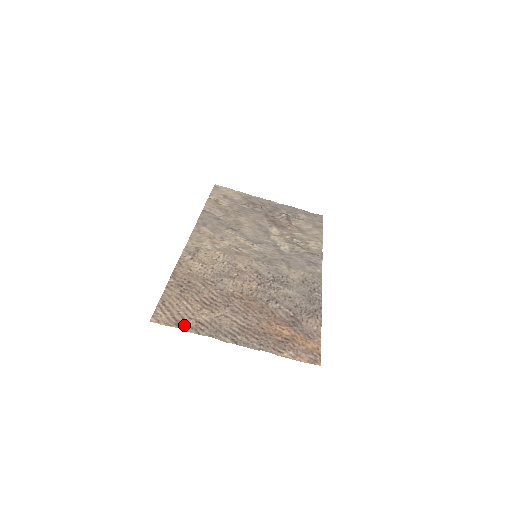
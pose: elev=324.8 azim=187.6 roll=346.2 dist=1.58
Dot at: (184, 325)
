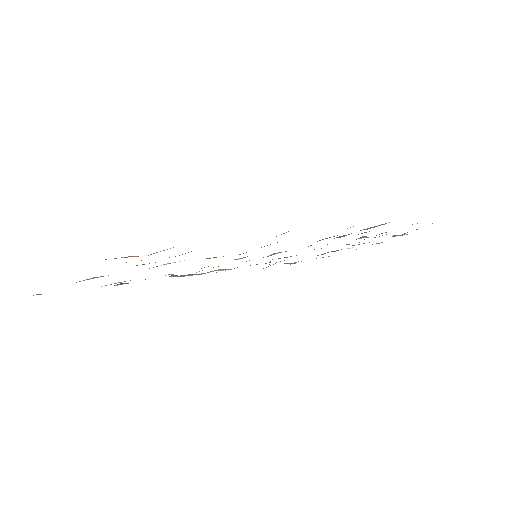
Dot at: occluded
